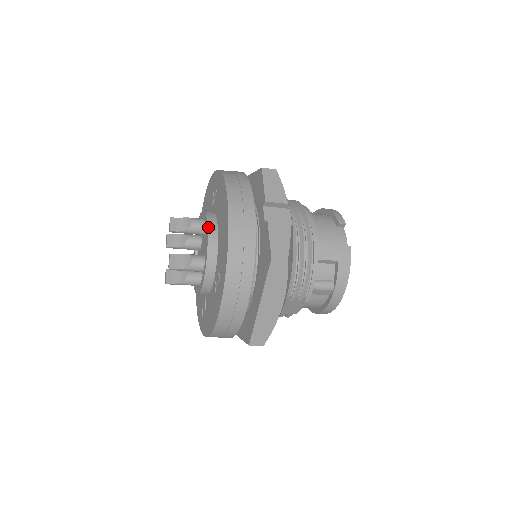
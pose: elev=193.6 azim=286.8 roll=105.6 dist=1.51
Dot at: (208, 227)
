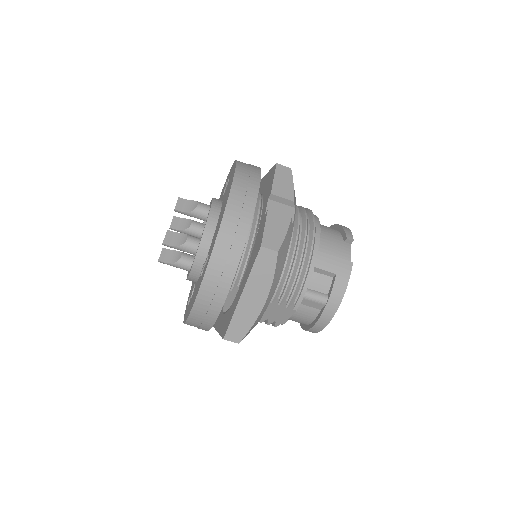
Dot at: (210, 210)
